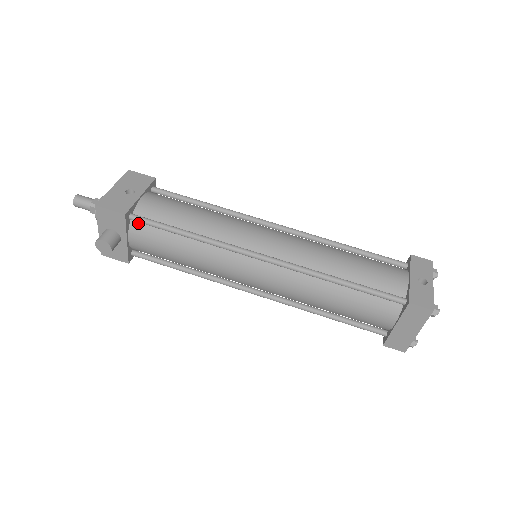
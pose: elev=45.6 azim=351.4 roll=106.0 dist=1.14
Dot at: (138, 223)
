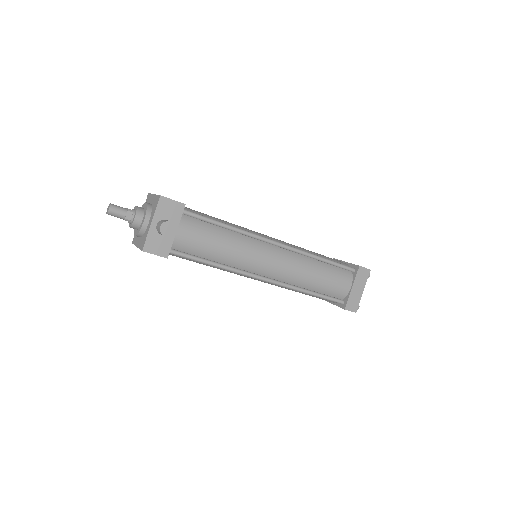
Dot at: (186, 217)
